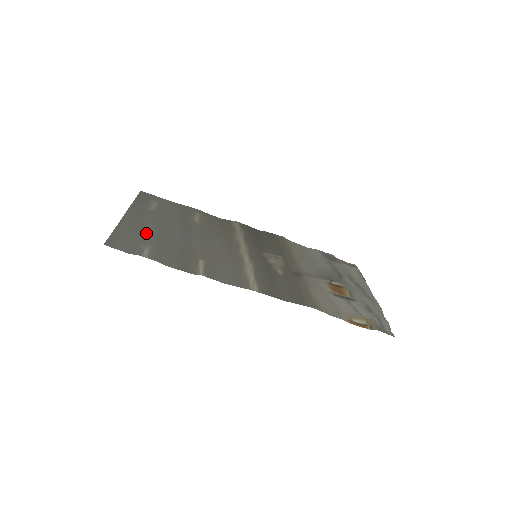
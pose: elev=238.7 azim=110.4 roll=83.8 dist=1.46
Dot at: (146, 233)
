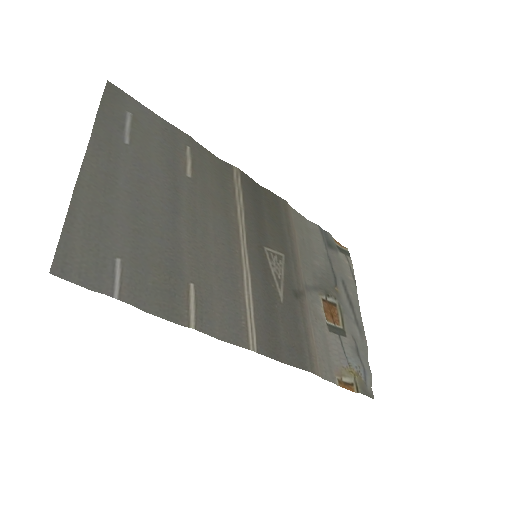
Dot at: (116, 217)
